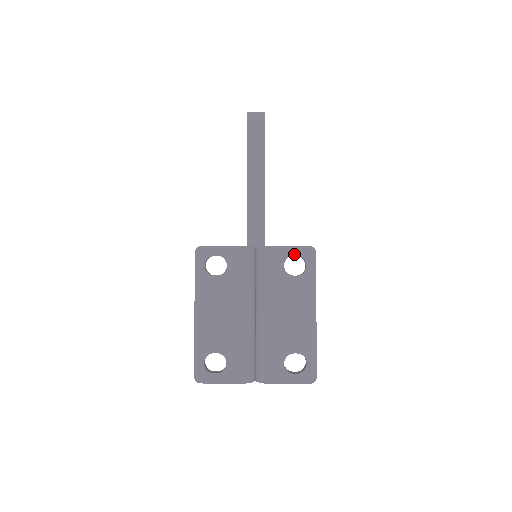
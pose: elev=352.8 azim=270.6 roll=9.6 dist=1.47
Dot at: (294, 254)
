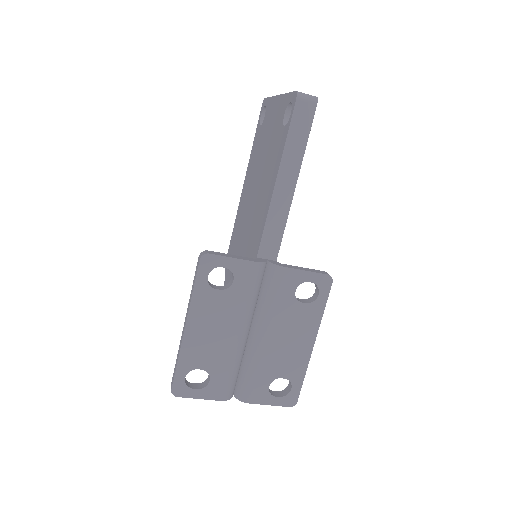
Dot at: (309, 280)
